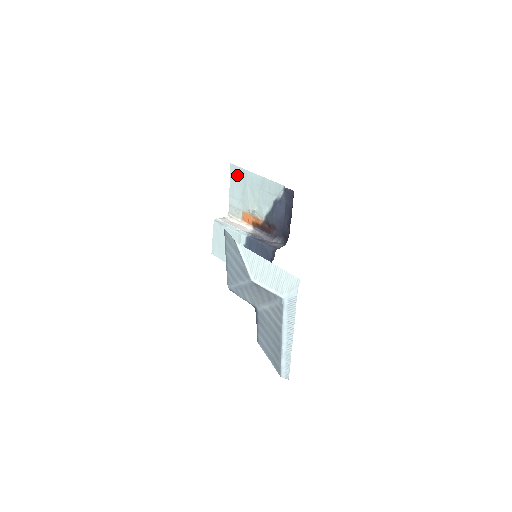
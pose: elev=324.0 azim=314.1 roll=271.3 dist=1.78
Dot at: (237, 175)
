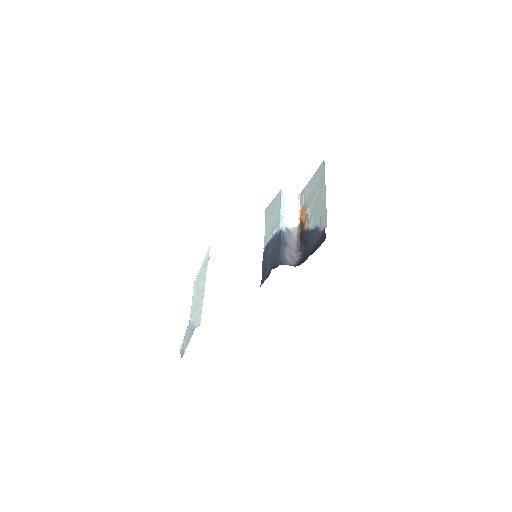
Dot at: (320, 174)
